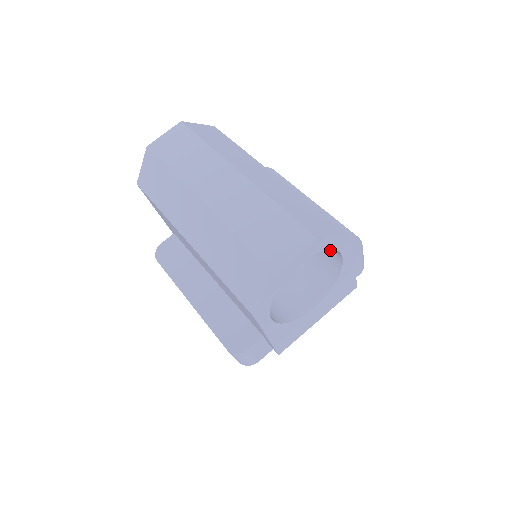
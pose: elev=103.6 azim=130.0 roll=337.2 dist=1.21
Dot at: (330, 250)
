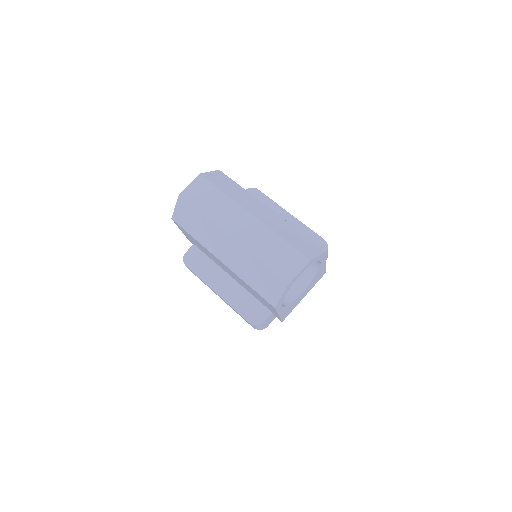
Dot at: occluded
